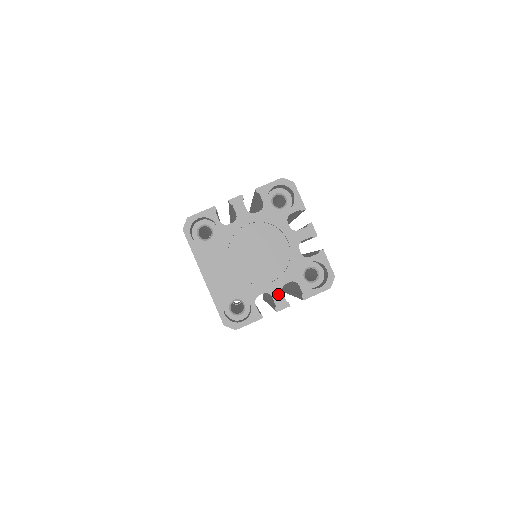
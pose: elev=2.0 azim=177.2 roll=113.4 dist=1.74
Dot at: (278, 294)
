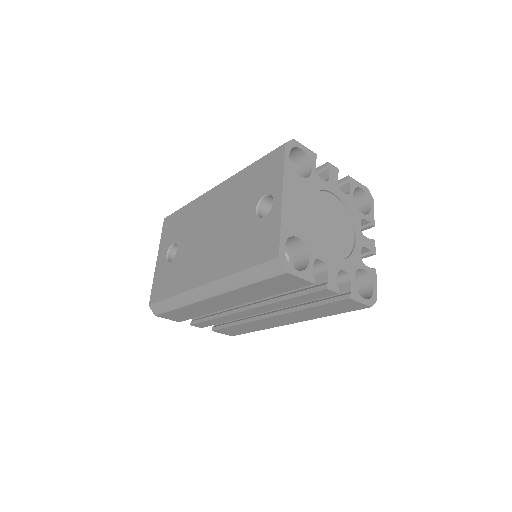
Dot at: (334, 273)
